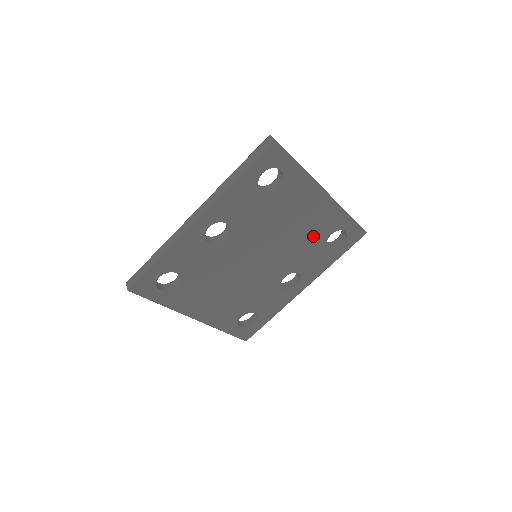
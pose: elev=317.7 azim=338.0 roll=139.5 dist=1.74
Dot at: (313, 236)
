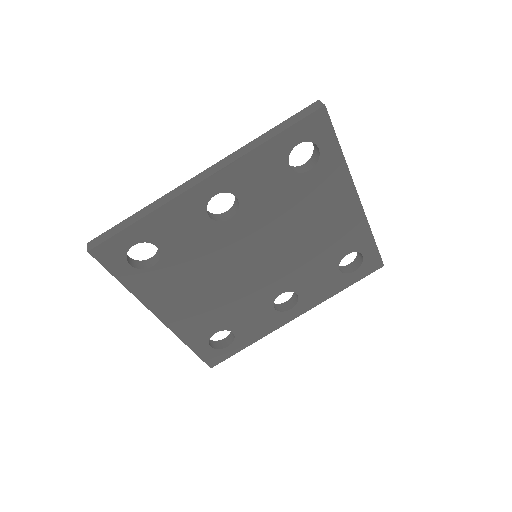
Dot at: (327, 250)
